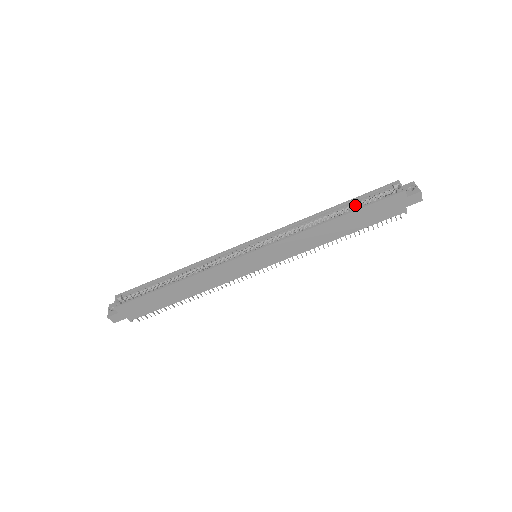
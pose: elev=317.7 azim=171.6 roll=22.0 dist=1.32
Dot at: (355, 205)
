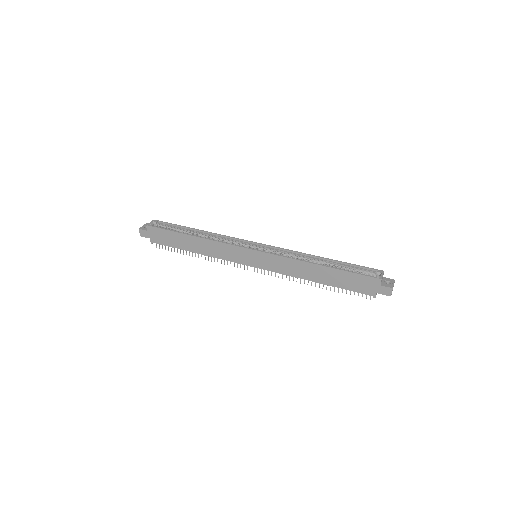
Dot at: (343, 267)
